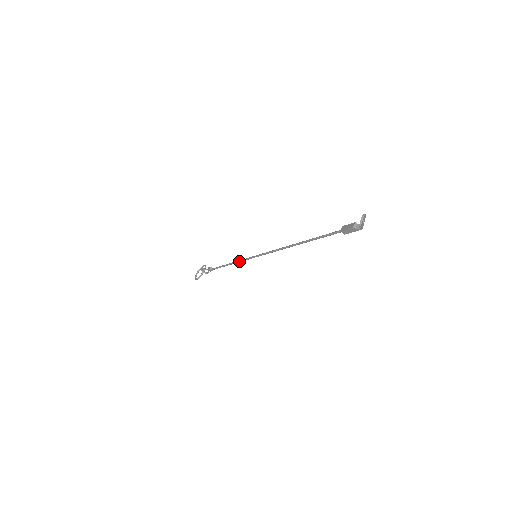
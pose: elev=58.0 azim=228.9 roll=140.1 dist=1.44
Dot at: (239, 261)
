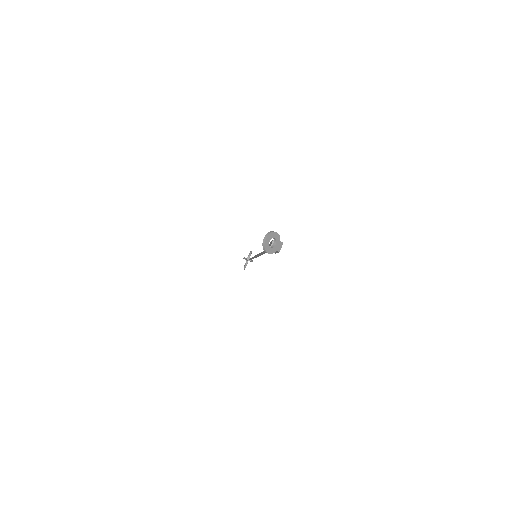
Dot at: (253, 258)
